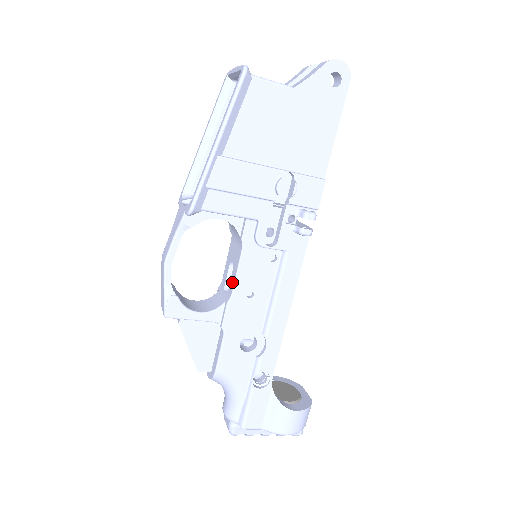
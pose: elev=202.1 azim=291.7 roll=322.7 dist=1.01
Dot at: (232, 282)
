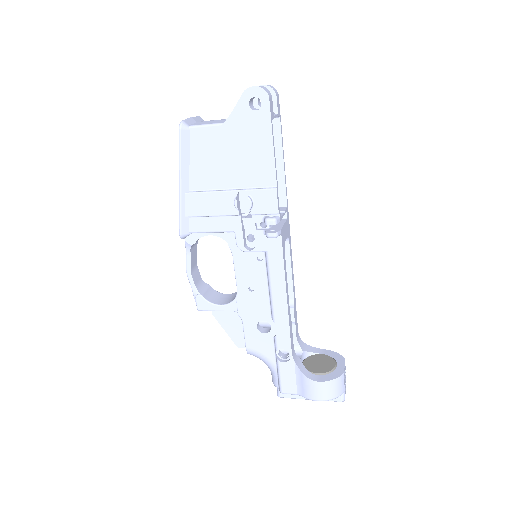
Dot at: (237, 280)
